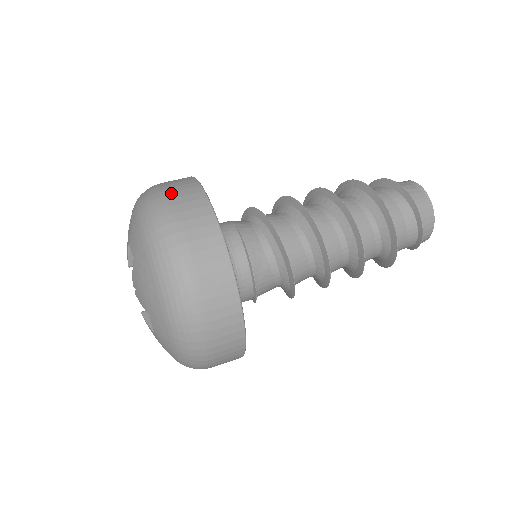
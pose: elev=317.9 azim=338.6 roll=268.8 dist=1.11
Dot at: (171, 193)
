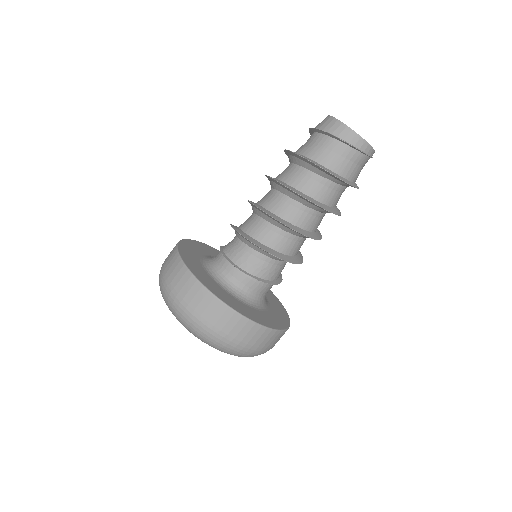
Dot at: occluded
